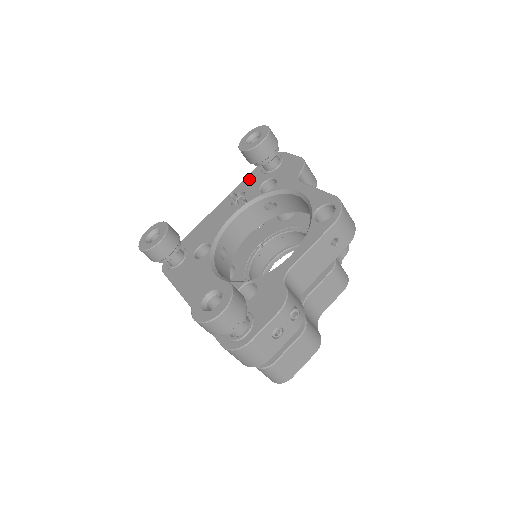
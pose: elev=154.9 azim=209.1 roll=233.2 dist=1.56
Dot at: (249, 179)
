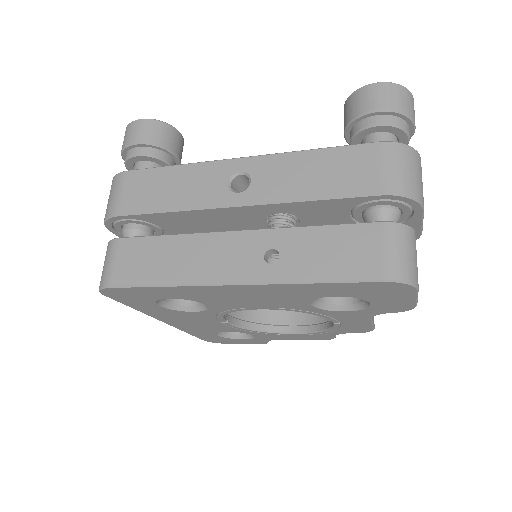
Dot at: occluded
